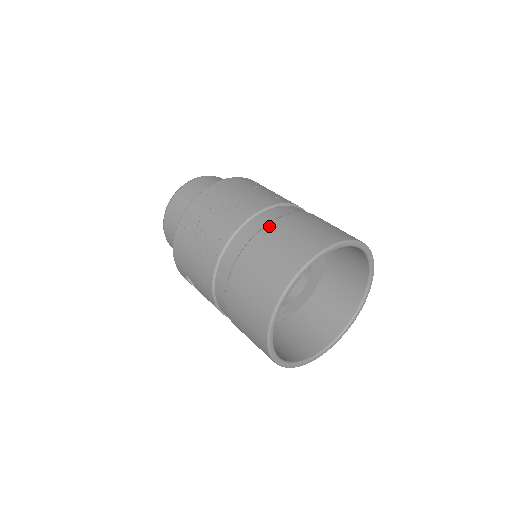
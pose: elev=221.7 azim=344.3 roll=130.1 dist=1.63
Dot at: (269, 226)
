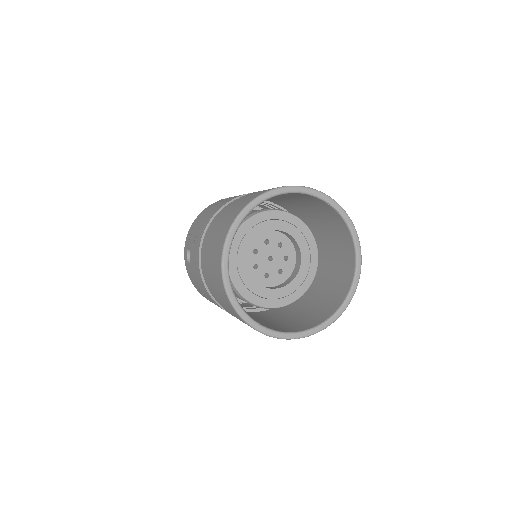
Dot at: occluded
